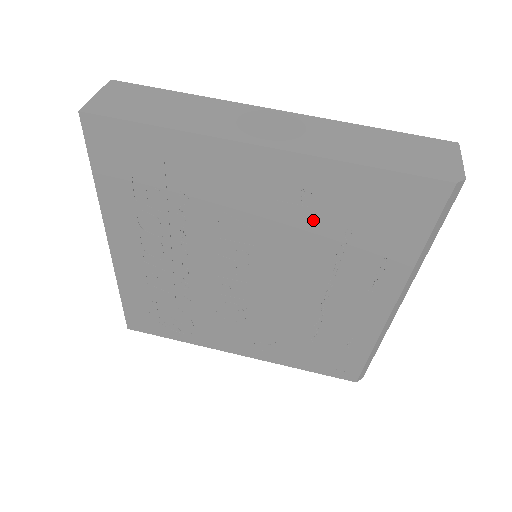
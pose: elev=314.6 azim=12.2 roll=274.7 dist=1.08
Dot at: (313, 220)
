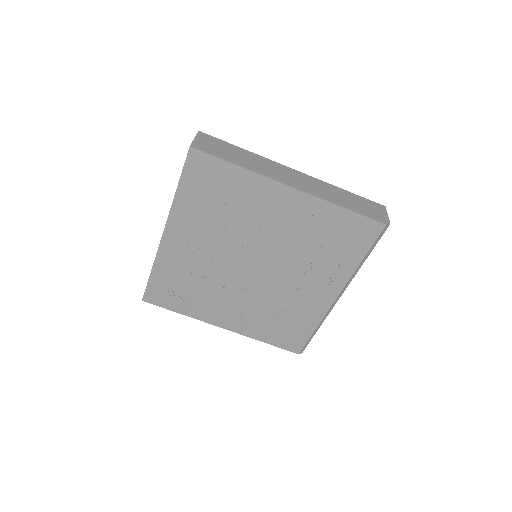
Dot at: (307, 234)
